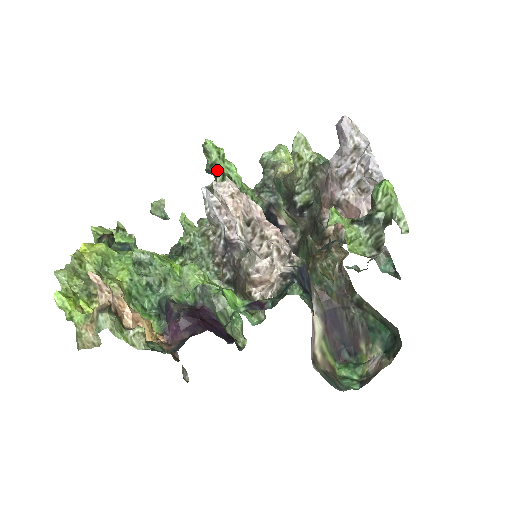
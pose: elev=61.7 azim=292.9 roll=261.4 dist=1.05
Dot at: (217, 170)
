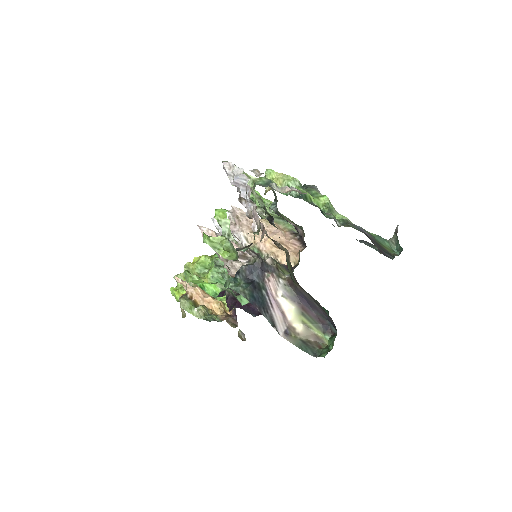
Dot at: occluded
